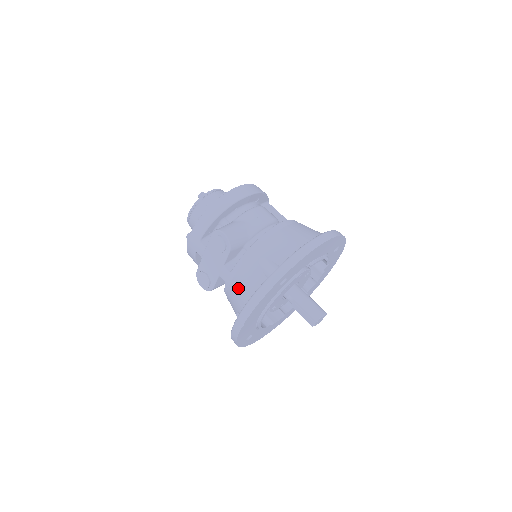
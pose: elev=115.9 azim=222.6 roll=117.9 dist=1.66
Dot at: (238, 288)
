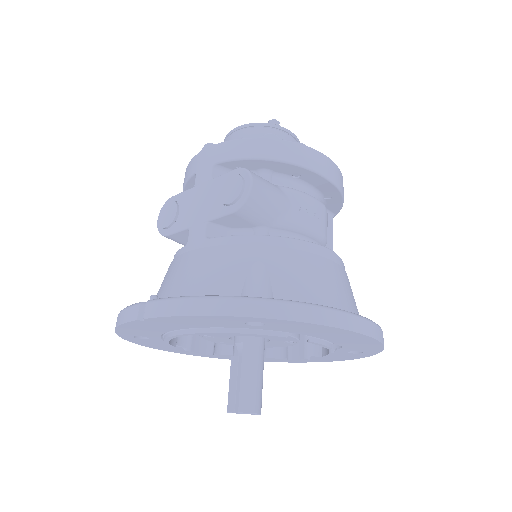
Dot at: (193, 266)
